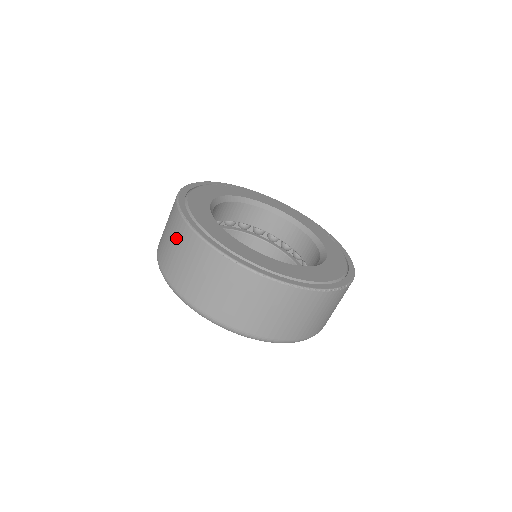
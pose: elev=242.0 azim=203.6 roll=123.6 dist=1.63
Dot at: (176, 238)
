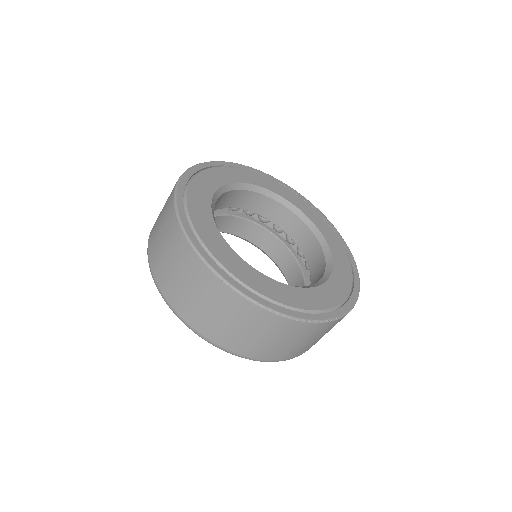
Dot at: (164, 217)
